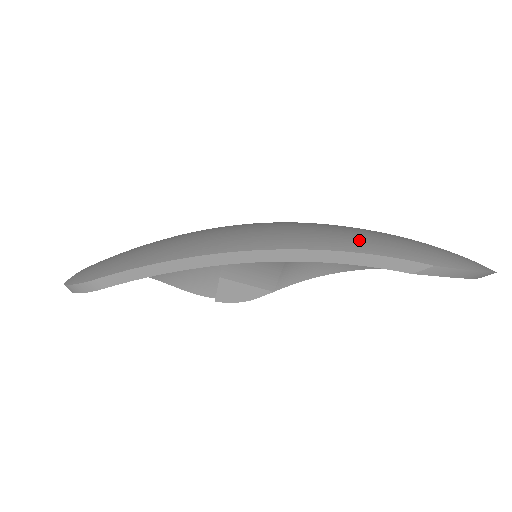
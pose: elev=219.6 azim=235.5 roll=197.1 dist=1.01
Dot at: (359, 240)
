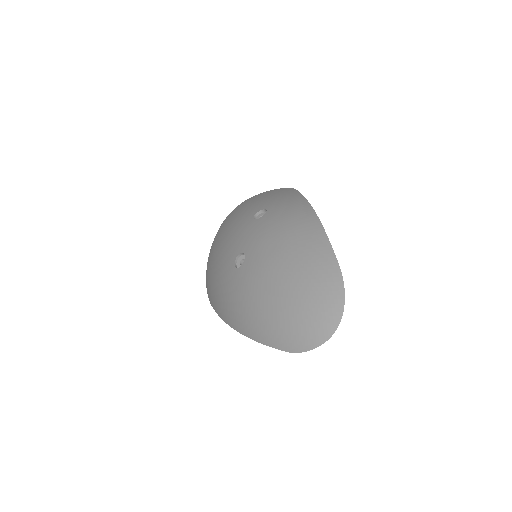
Dot at: (262, 331)
